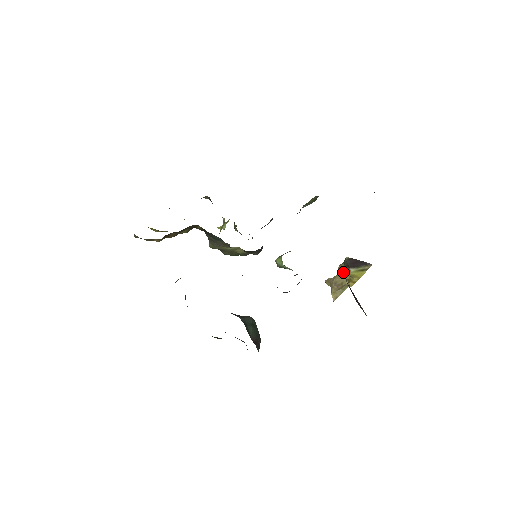
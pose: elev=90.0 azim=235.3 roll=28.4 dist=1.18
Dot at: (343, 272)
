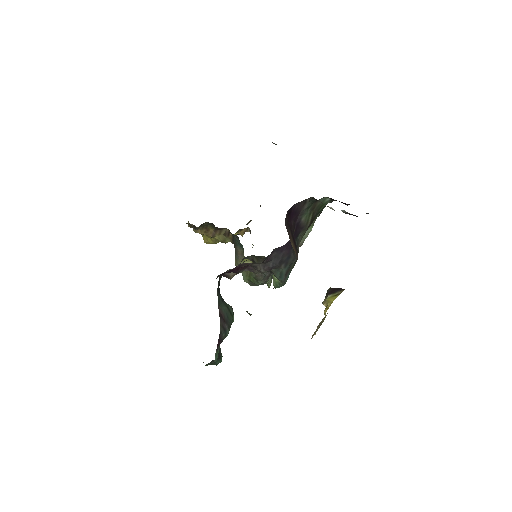
Dot at: (324, 304)
